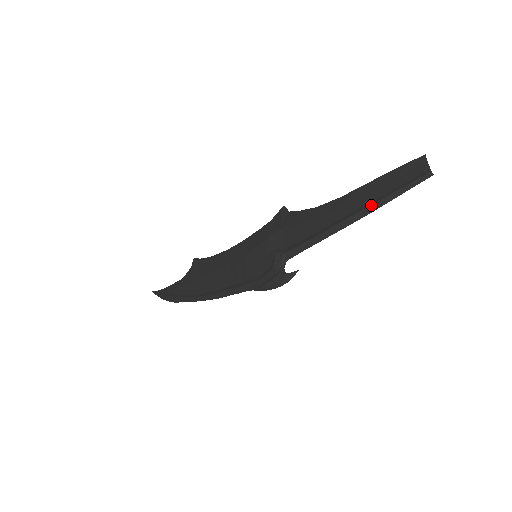
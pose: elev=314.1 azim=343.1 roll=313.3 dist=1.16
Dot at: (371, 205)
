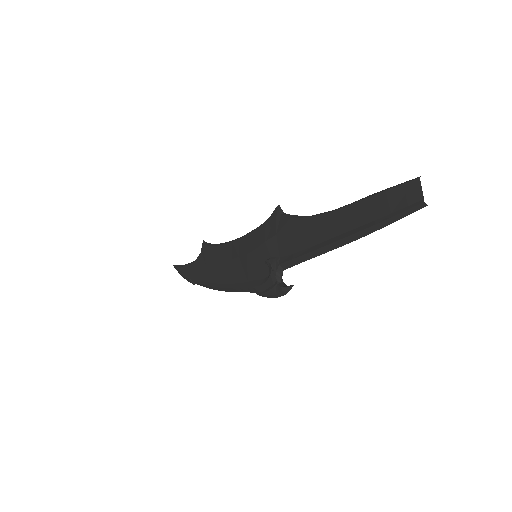
Dot at: (360, 231)
